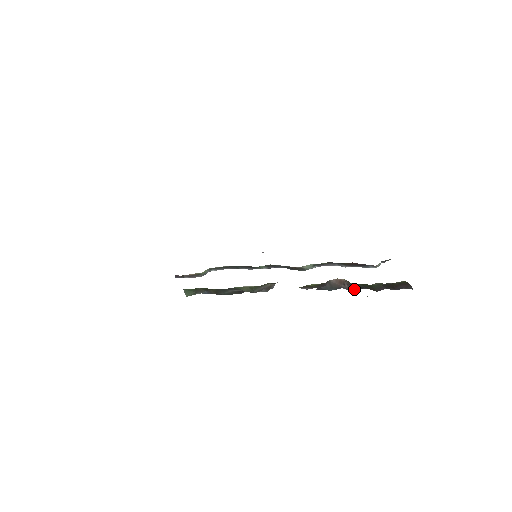
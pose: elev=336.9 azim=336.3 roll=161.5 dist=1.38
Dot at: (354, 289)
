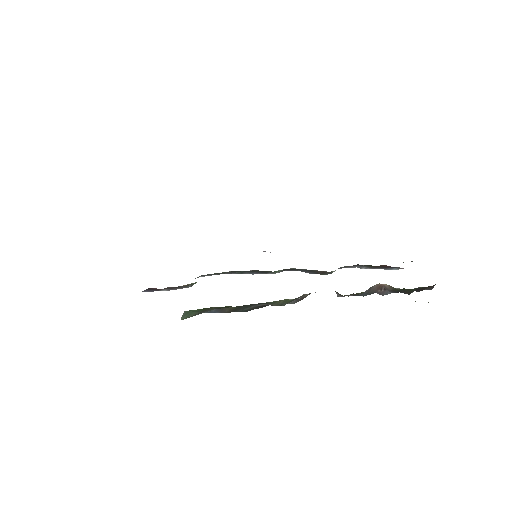
Dot at: (387, 293)
